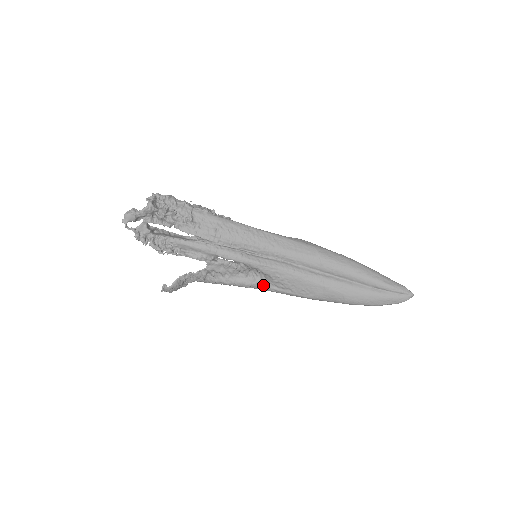
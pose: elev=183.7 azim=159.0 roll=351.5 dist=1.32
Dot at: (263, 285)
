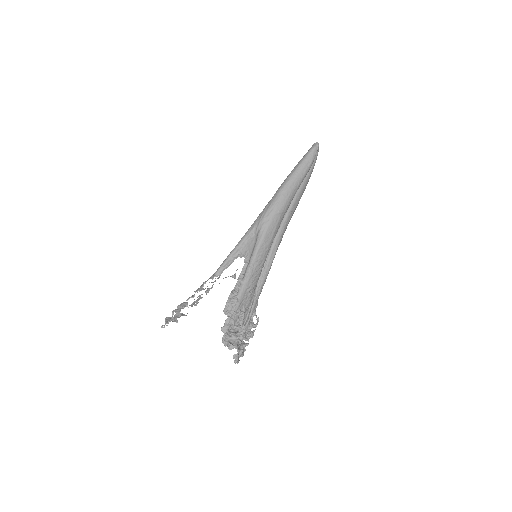
Dot at: occluded
